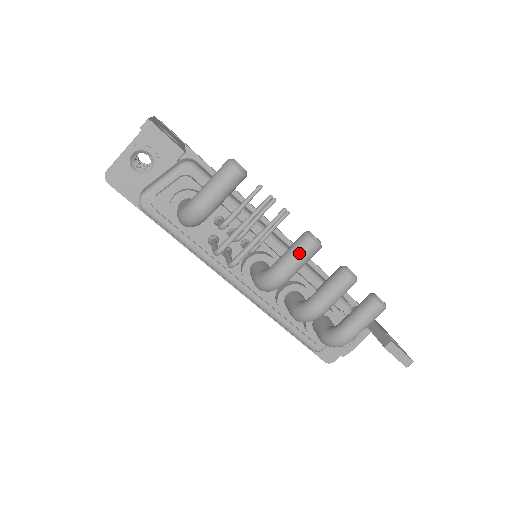
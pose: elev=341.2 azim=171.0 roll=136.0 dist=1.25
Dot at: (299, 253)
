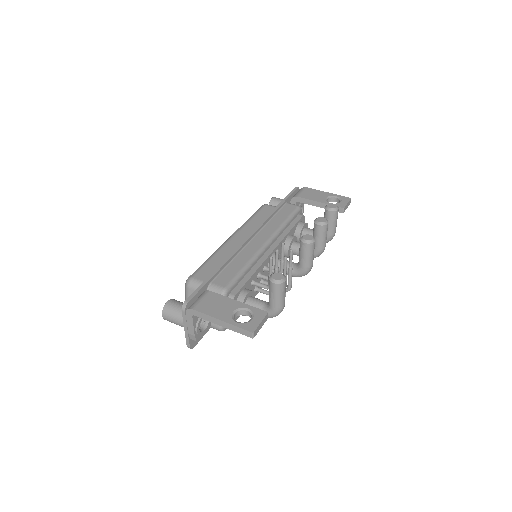
Dot at: (312, 253)
